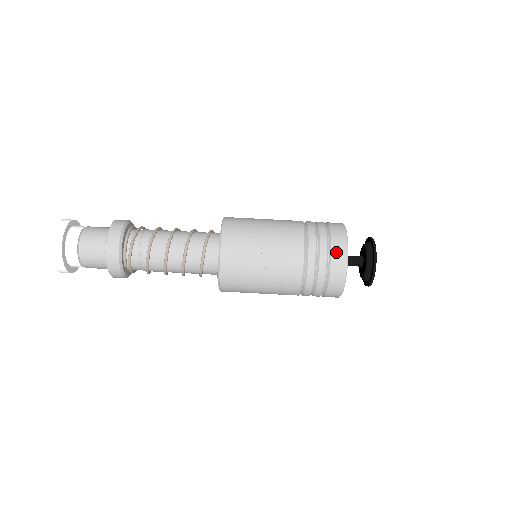
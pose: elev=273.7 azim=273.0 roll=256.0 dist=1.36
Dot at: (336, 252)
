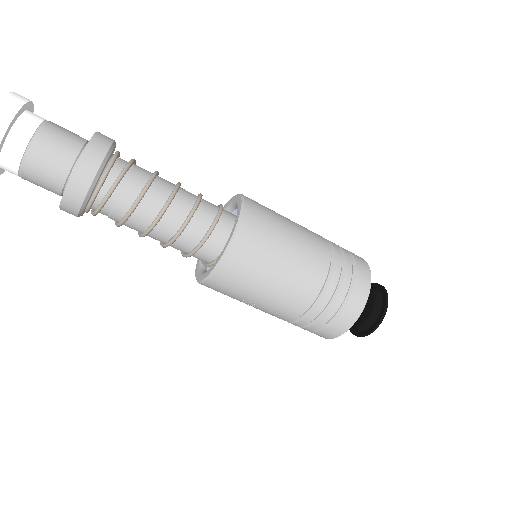
Dot at: (327, 332)
